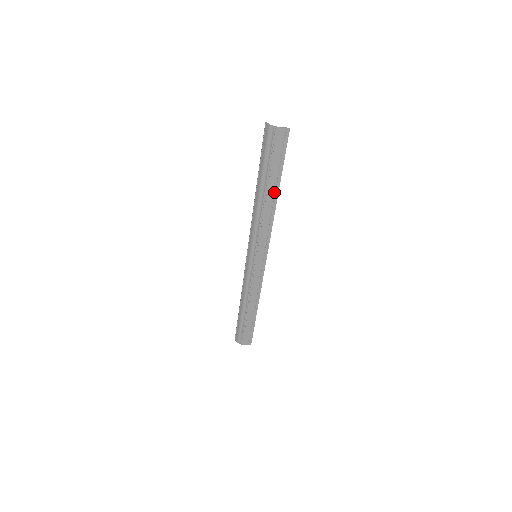
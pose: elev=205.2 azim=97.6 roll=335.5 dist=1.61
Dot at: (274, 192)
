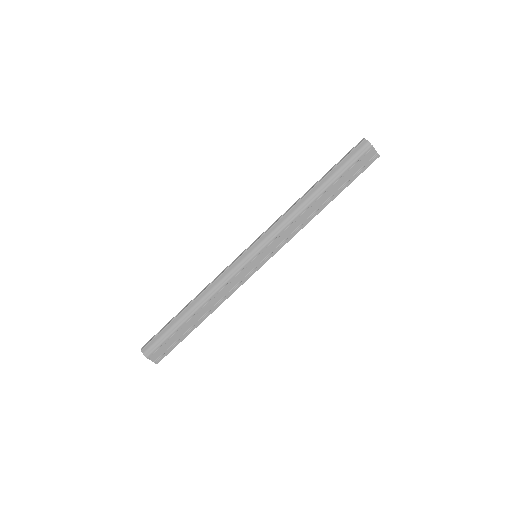
Dot at: (326, 201)
